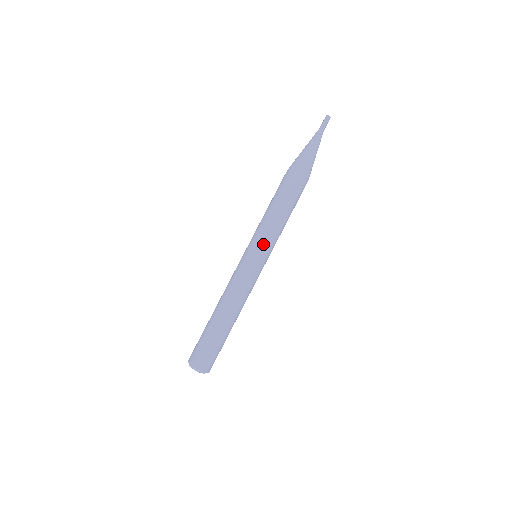
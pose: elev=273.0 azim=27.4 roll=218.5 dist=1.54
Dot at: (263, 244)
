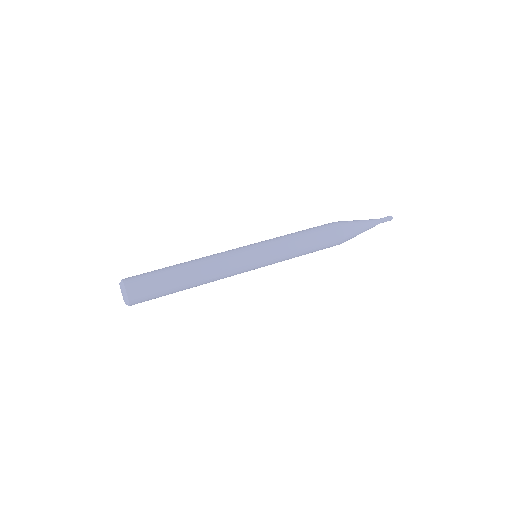
Dot at: occluded
